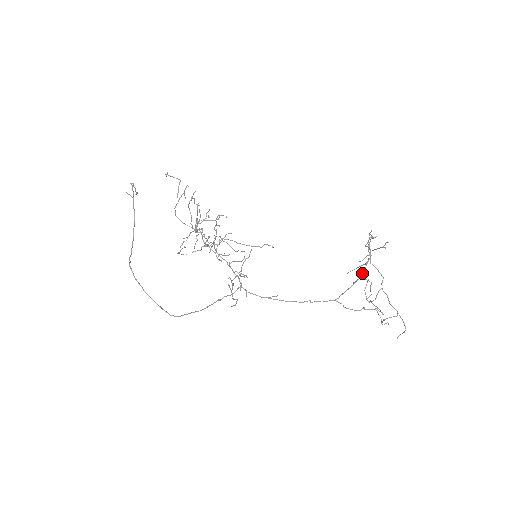
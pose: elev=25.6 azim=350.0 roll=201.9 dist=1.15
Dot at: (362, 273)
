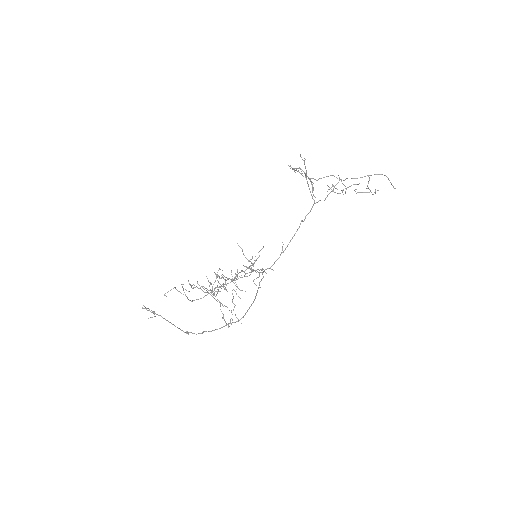
Dot at: occluded
